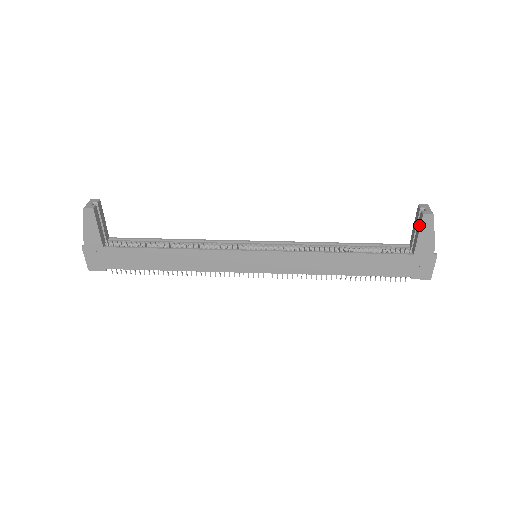
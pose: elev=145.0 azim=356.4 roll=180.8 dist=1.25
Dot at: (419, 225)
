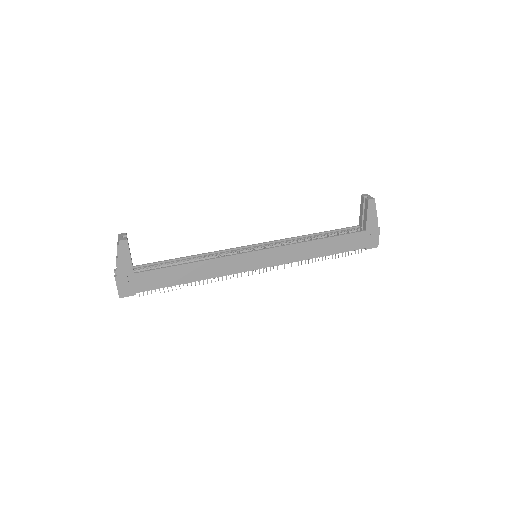
Dot at: (366, 208)
